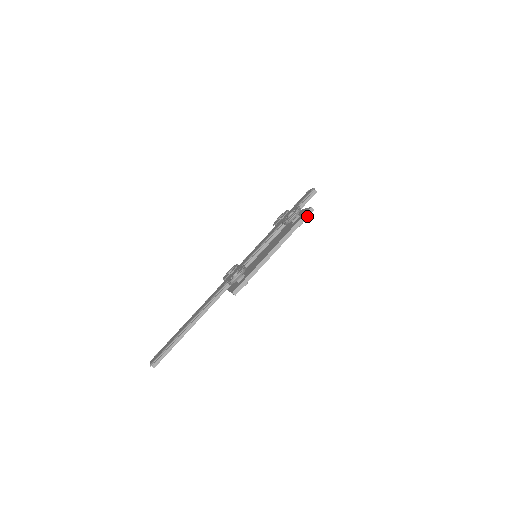
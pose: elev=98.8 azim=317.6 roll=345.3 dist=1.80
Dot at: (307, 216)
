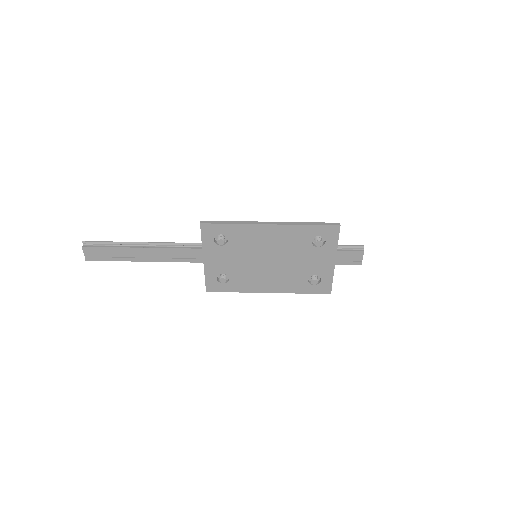
Dot at: (328, 225)
